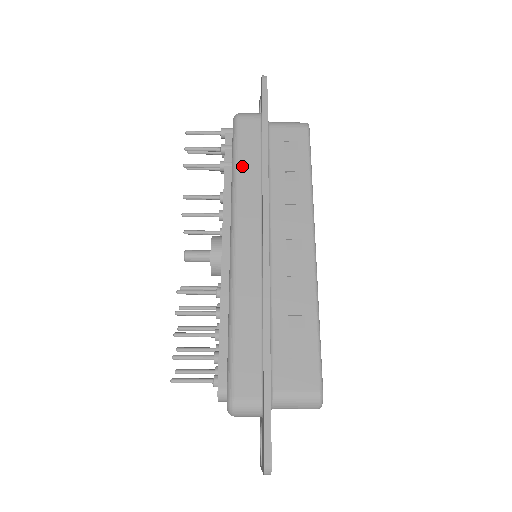
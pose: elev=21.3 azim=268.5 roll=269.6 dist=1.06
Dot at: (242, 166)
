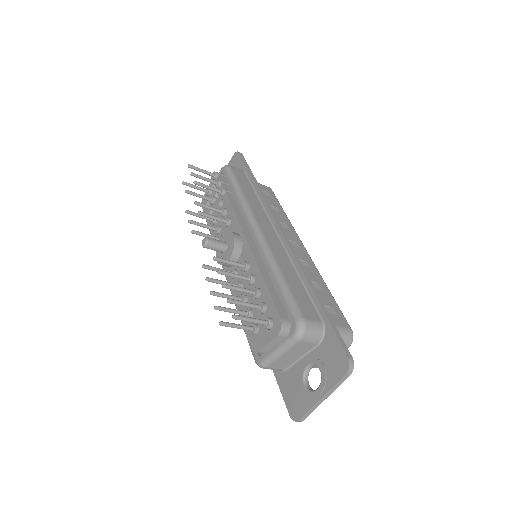
Dot at: (244, 190)
